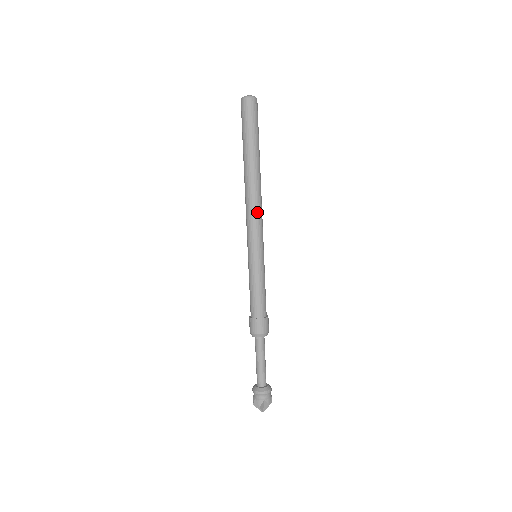
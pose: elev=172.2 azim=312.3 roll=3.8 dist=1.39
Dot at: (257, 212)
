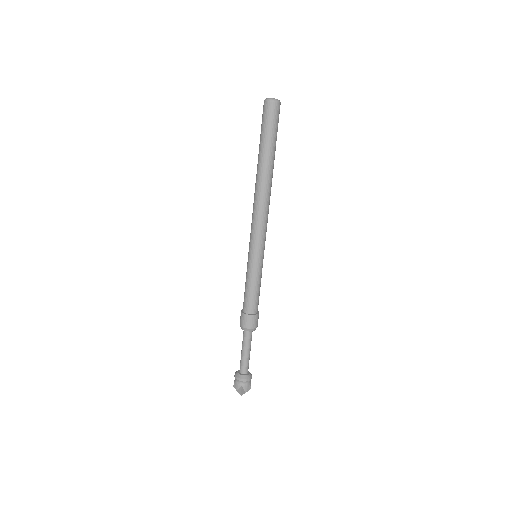
Dot at: (267, 216)
